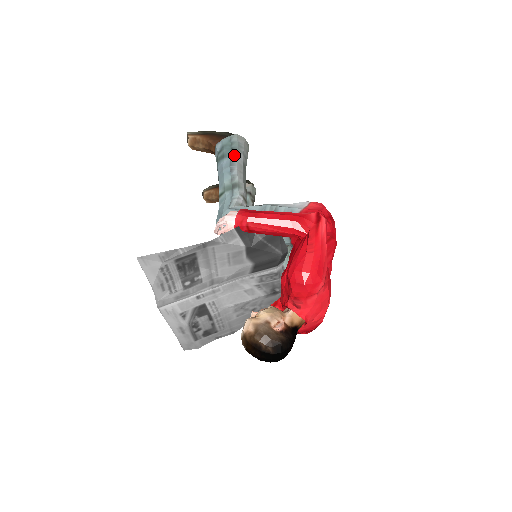
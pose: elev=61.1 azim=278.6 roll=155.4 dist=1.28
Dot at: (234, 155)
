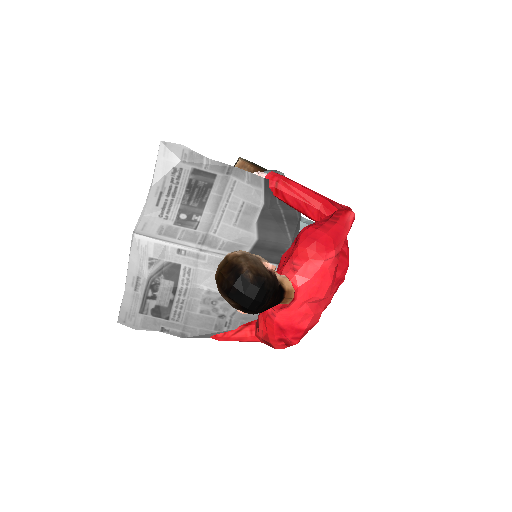
Dot at: occluded
